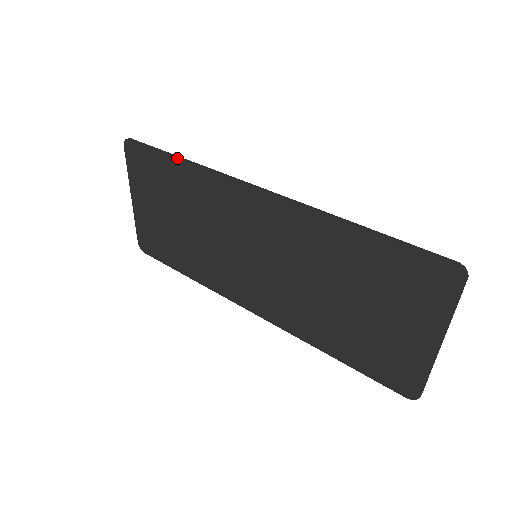
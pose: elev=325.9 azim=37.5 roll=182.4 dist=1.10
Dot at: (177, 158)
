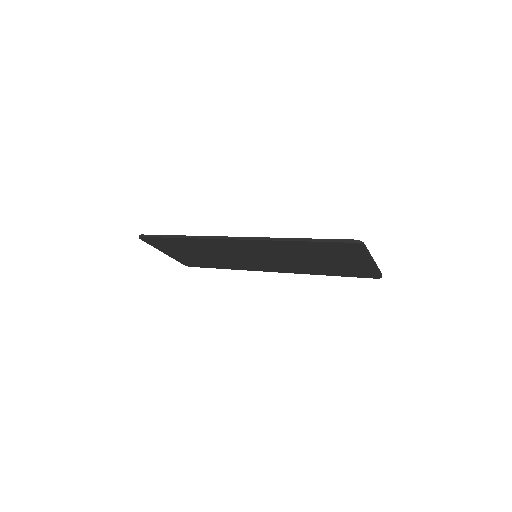
Dot at: (178, 238)
